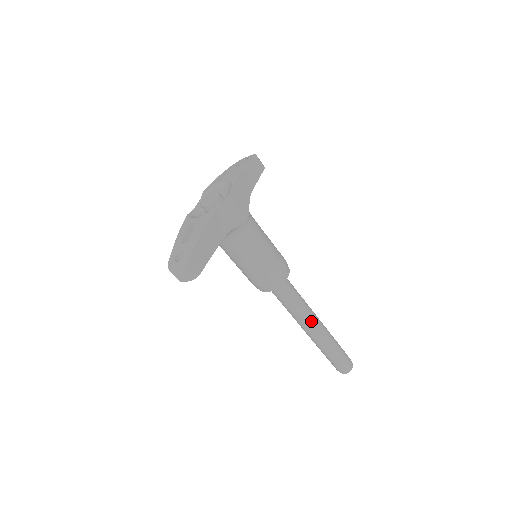
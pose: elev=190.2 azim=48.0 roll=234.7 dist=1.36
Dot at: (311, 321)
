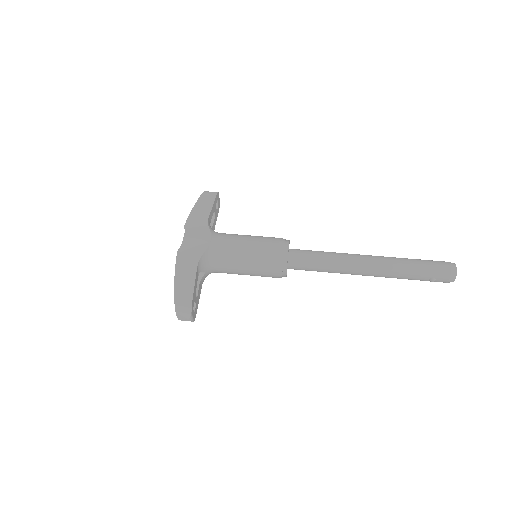
Dot at: (355, 264)
